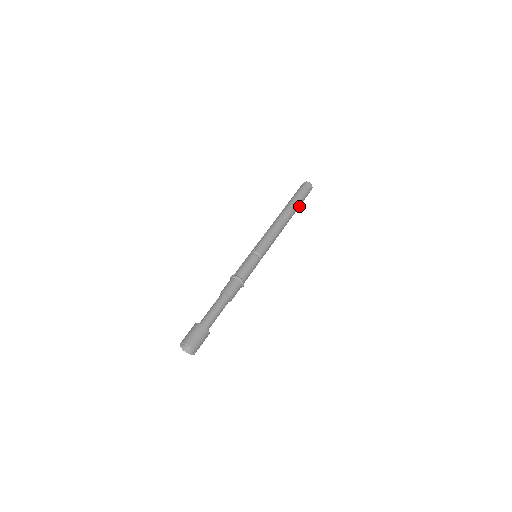
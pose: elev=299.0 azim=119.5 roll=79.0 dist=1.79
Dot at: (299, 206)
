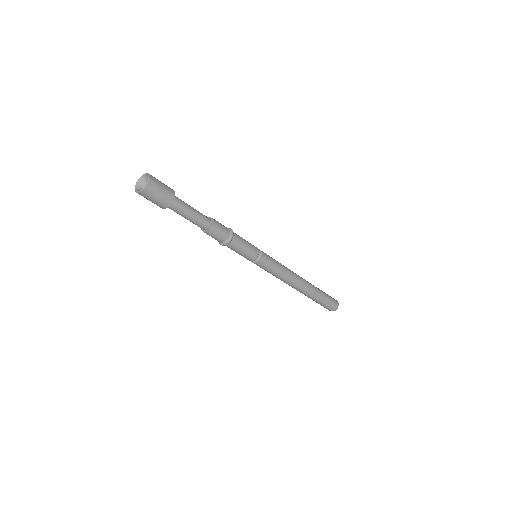
Dot at: (316, 298)
